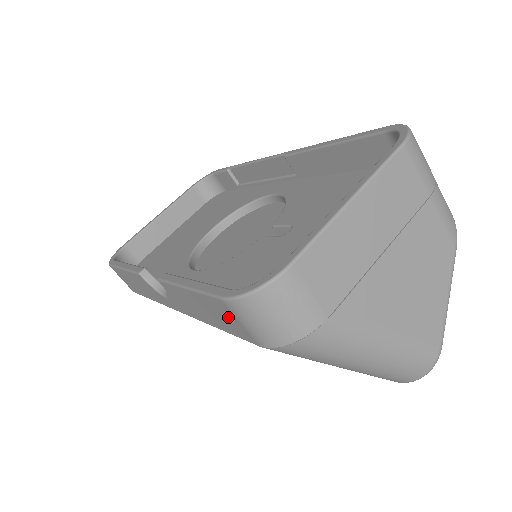
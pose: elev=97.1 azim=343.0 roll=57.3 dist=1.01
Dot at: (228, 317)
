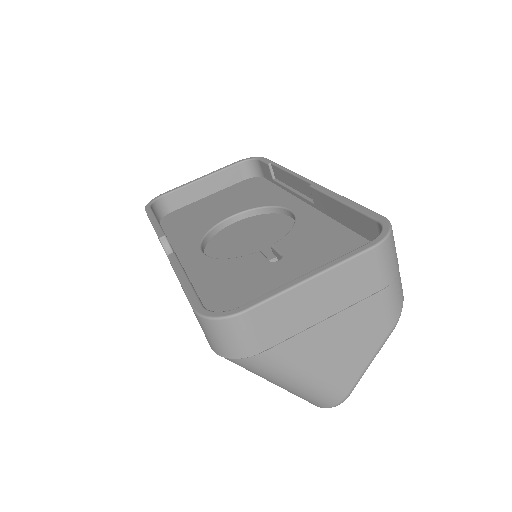
Dot at: occluded
